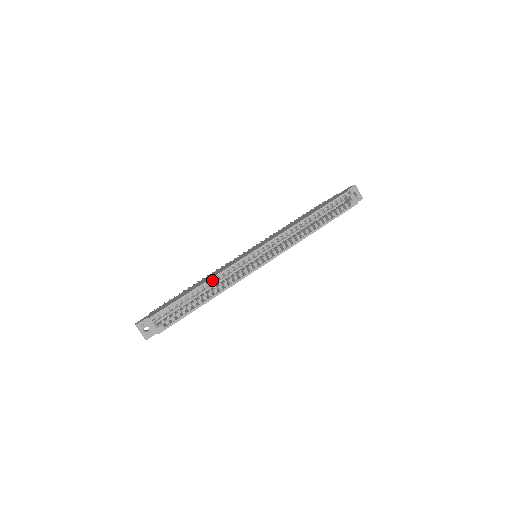
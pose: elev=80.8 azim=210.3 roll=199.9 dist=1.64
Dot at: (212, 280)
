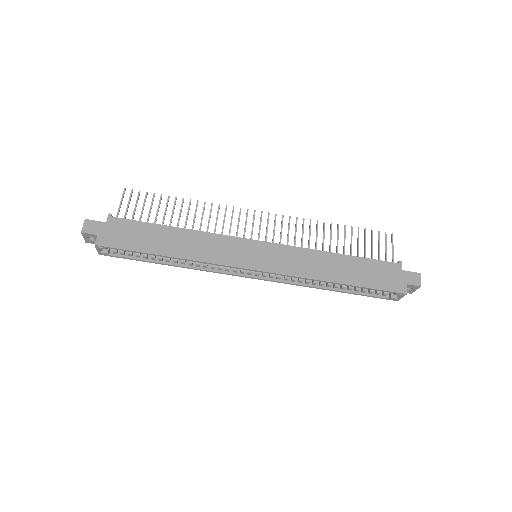
Dot at: (190, 249)
